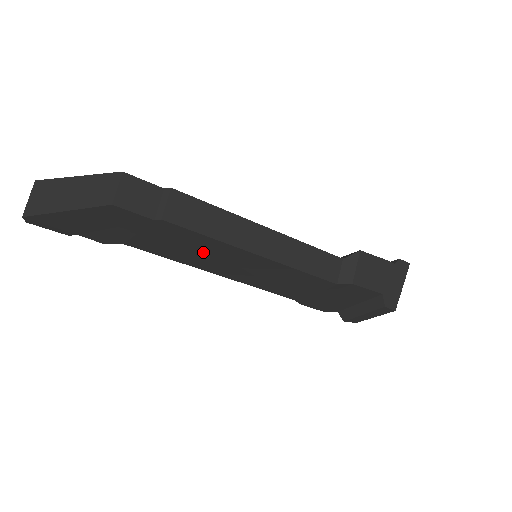
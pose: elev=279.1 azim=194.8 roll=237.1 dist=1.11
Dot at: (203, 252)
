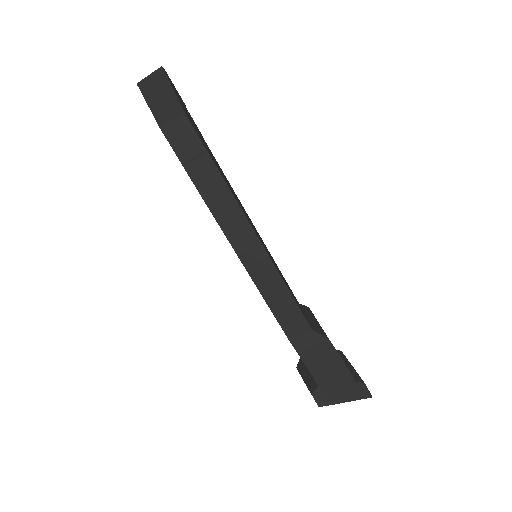
Dot at: occluded
